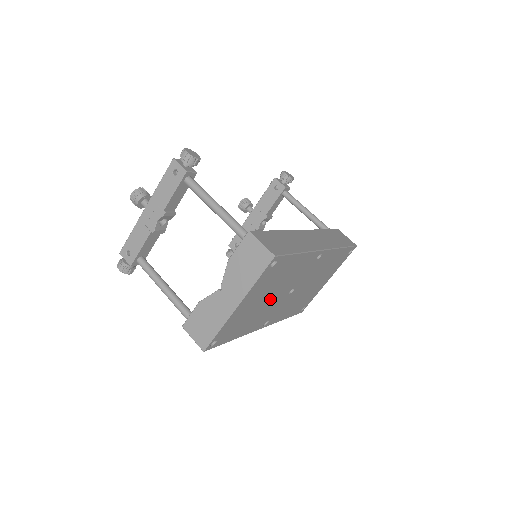
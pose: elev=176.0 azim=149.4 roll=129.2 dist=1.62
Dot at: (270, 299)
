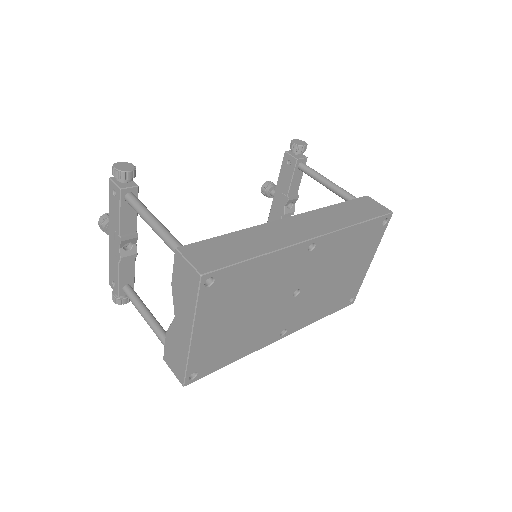
Dot at: (258, 312)
